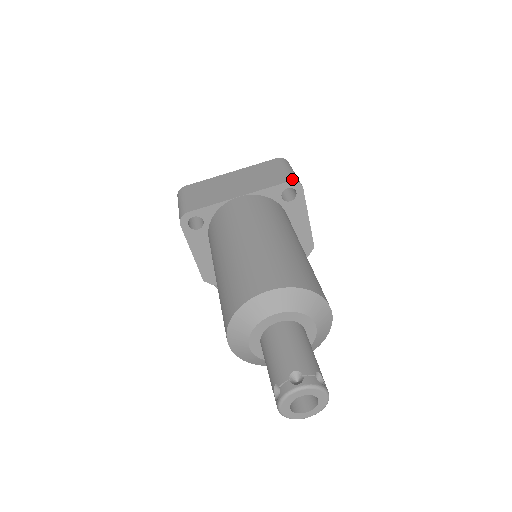
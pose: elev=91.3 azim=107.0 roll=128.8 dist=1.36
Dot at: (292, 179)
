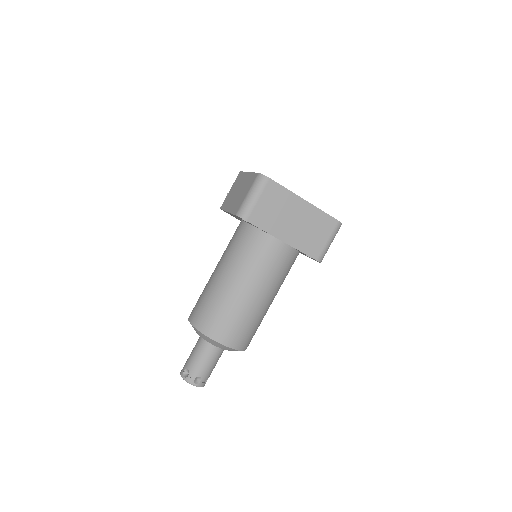
Dot at: (320, 259)
